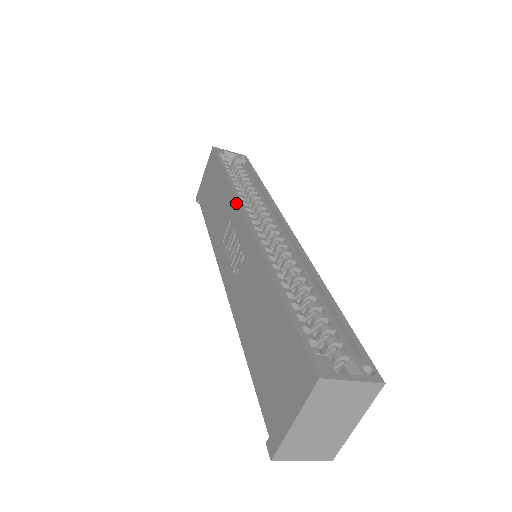
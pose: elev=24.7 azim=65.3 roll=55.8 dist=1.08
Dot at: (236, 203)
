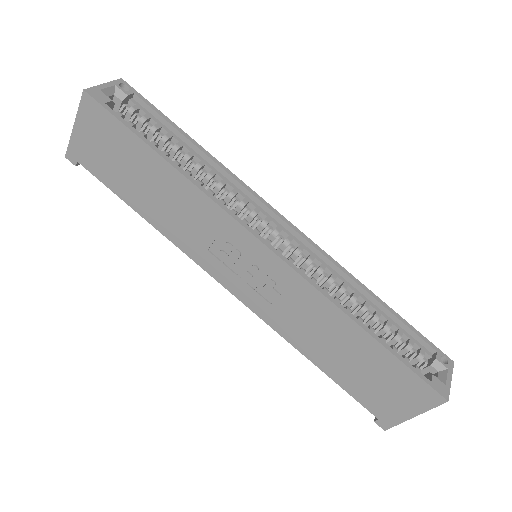
Dot at: (229, 219)
